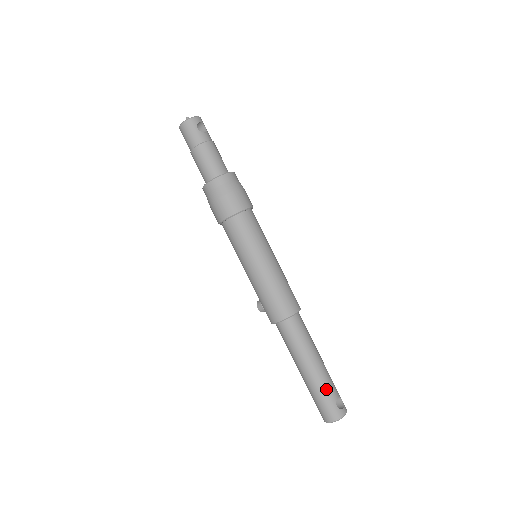
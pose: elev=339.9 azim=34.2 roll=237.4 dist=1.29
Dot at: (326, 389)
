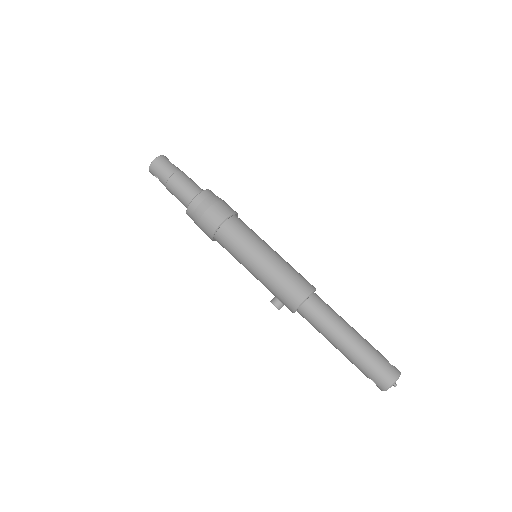
Dot at: (374, 350)
